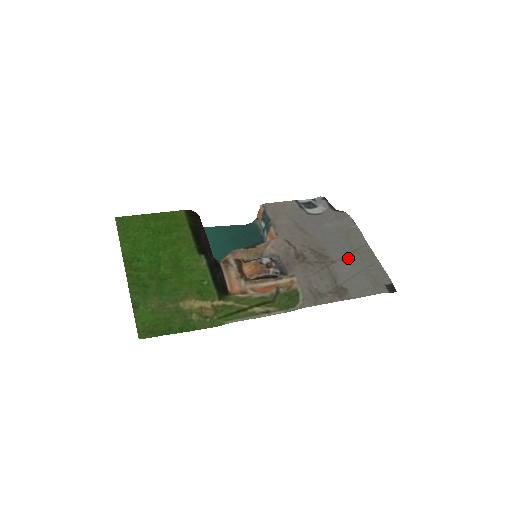
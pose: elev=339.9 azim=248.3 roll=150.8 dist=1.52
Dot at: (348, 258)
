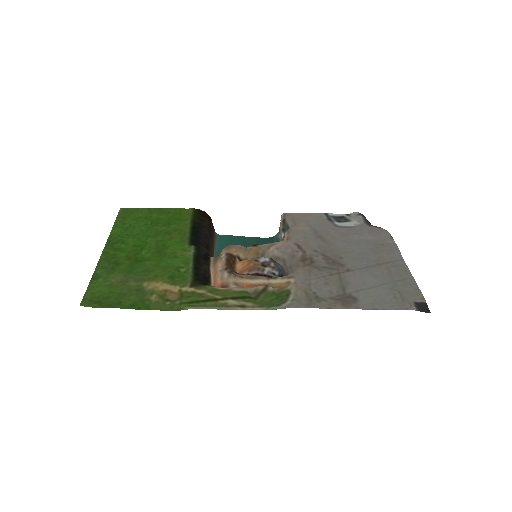
Dot at: (371, 269)
